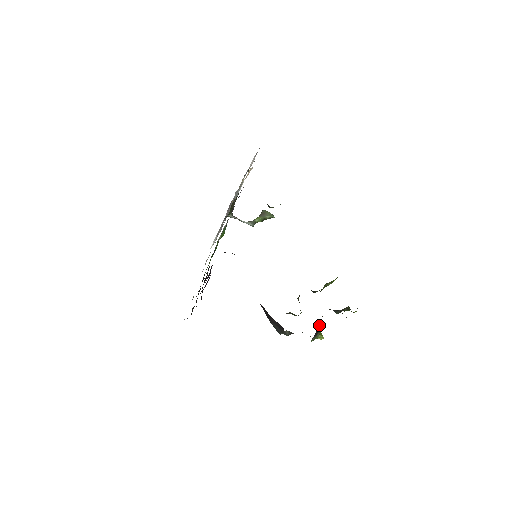
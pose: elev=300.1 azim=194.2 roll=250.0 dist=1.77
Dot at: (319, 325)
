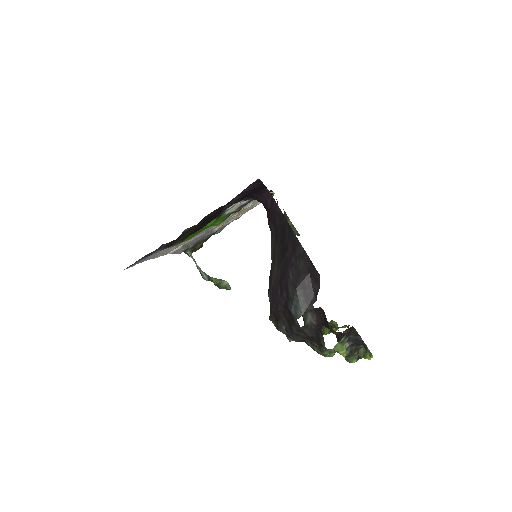
Dot at: occluded
